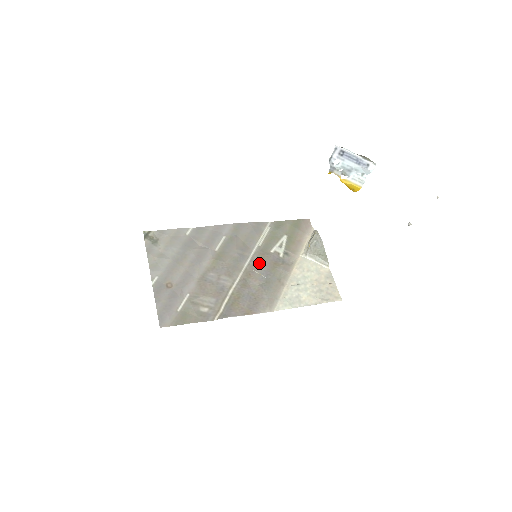
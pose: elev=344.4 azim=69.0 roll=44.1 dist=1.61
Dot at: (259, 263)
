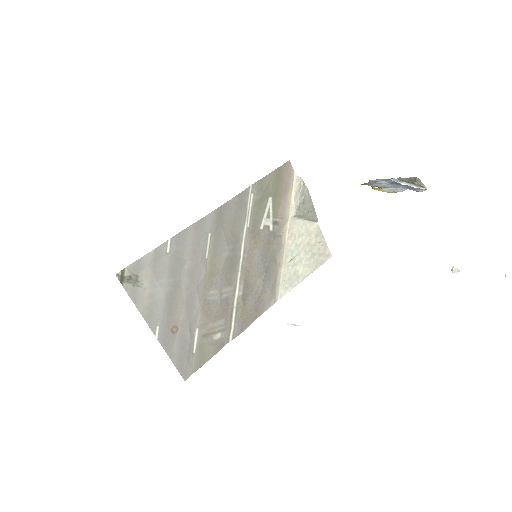
Dot at: (253, 252)
